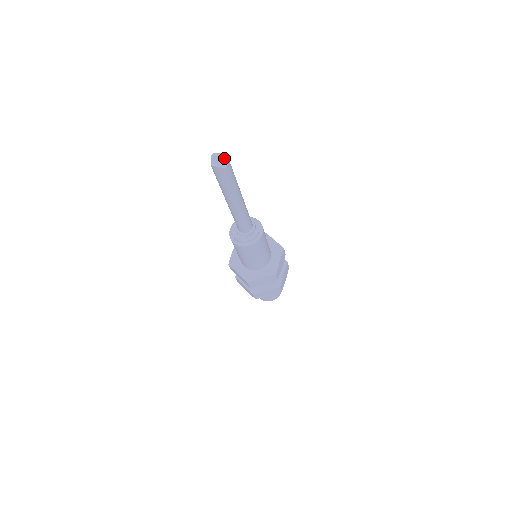
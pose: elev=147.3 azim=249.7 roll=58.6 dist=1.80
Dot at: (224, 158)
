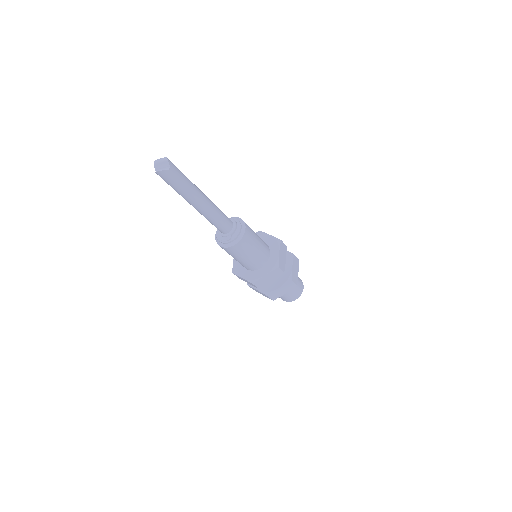
Dot at: (164, 161)
